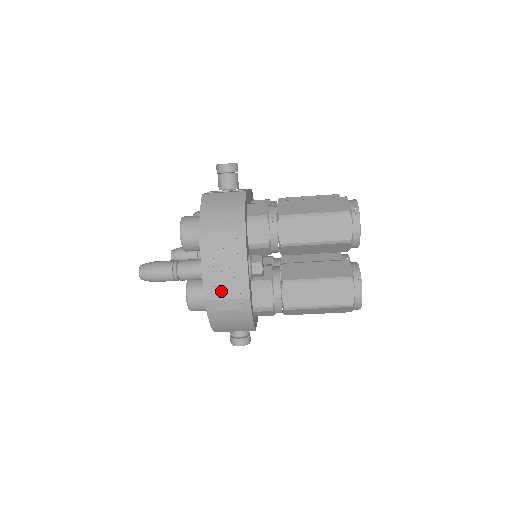
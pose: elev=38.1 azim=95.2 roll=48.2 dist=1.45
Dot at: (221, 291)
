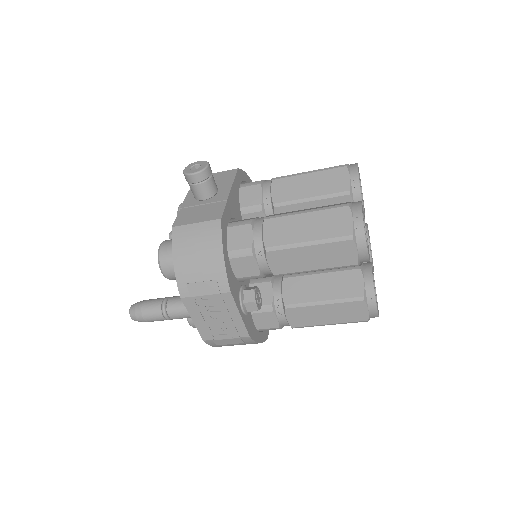
Dot at: (217, 333)
